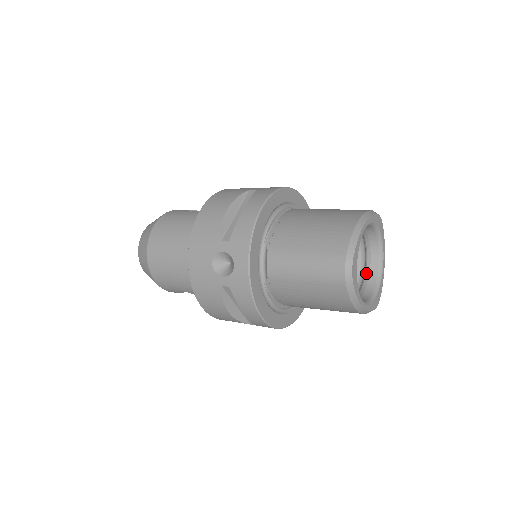
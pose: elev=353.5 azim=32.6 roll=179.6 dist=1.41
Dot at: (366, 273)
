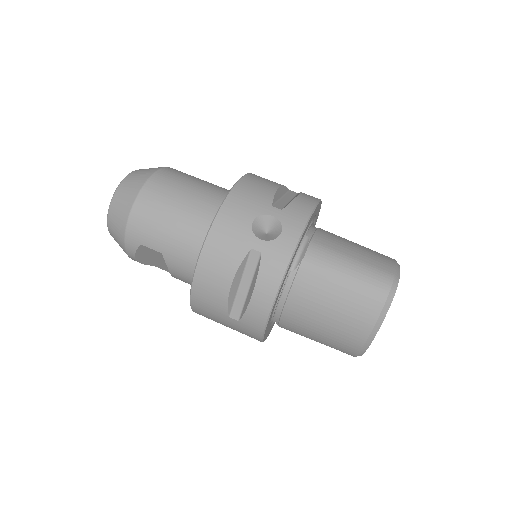
Dot at: occluded
